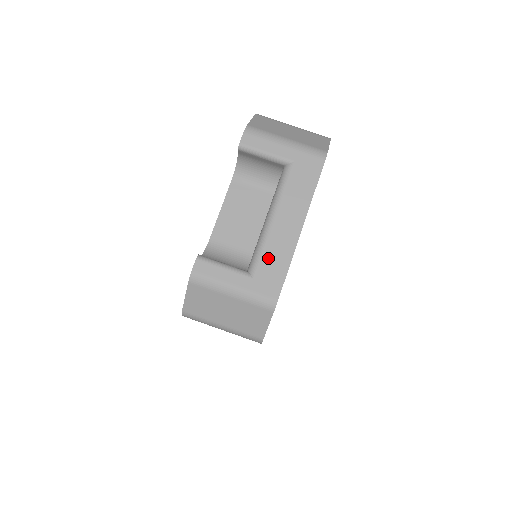
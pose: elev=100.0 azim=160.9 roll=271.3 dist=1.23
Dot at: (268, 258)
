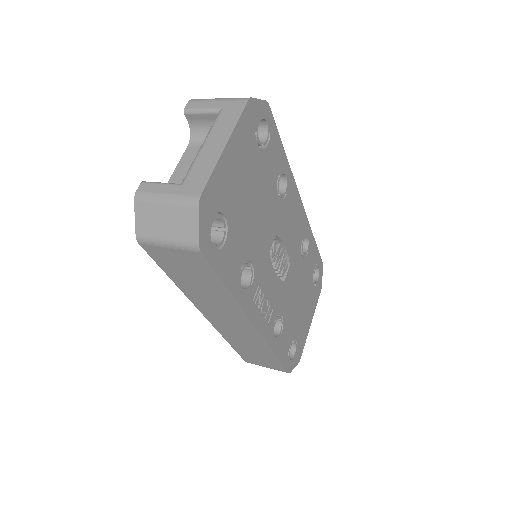
Dot at: (196, 170)
